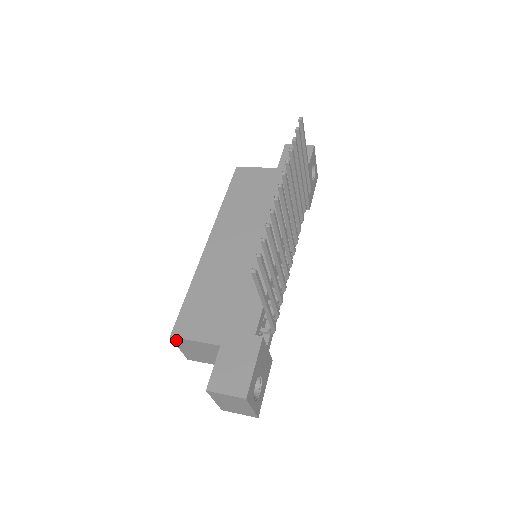
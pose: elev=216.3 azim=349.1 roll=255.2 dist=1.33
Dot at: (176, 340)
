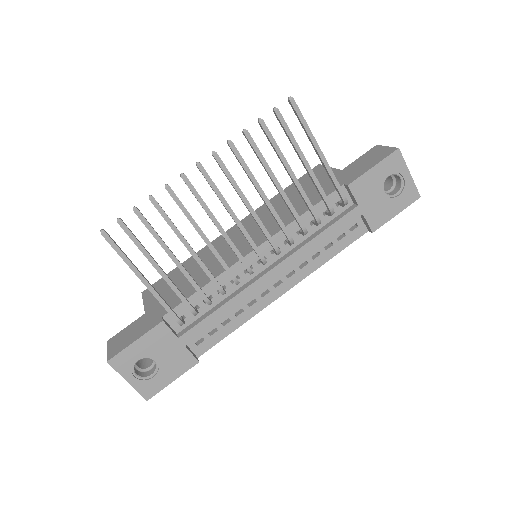
Dot at: occluded
